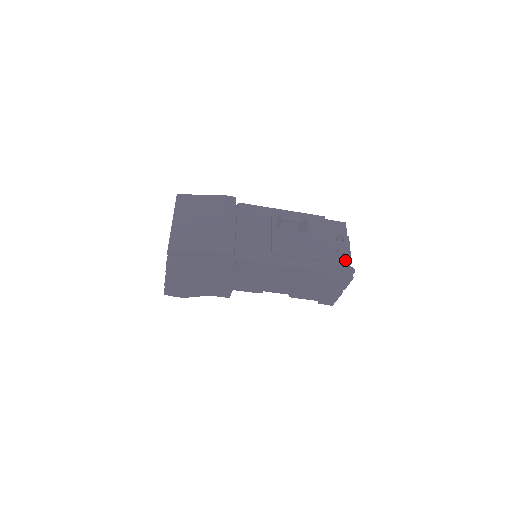
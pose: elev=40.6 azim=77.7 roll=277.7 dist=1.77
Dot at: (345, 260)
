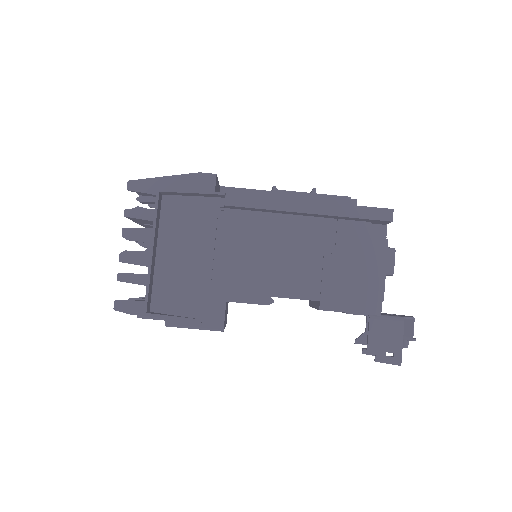
Dot at: occluded
